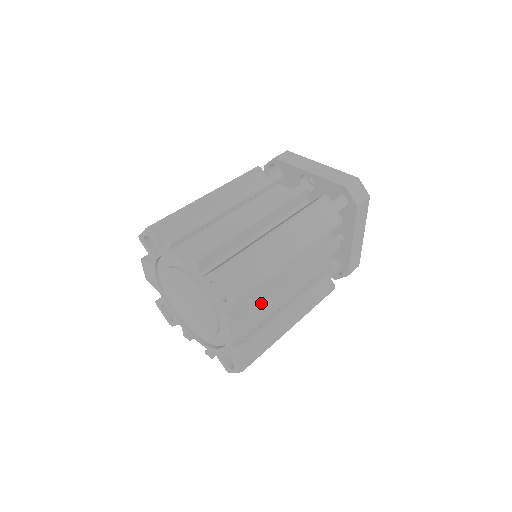
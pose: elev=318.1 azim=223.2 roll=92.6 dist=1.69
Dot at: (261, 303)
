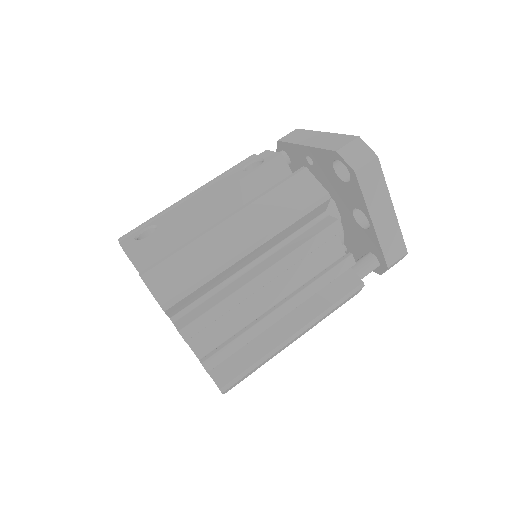
Dot at: occluded
